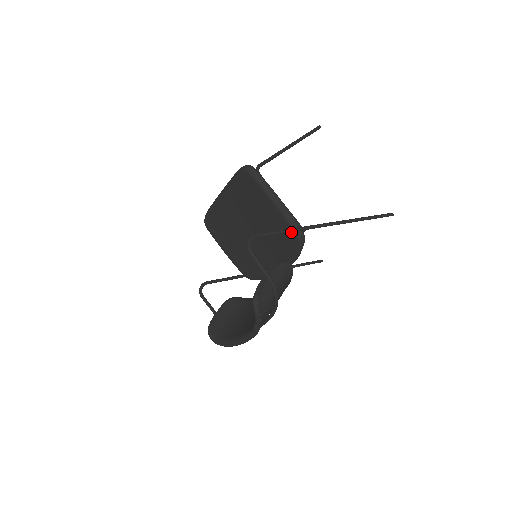
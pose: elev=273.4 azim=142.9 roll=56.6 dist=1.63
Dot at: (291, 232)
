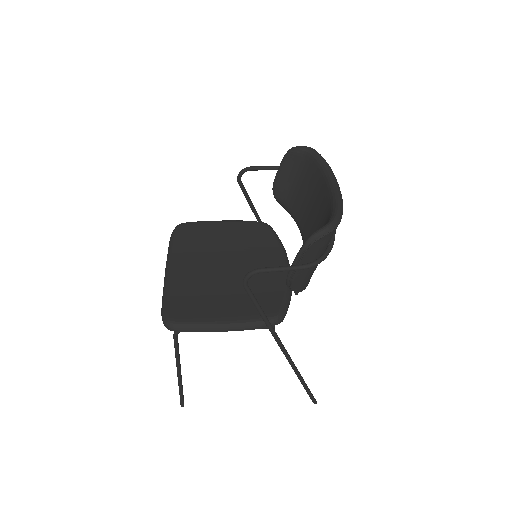
Dot at: (256, 224)
